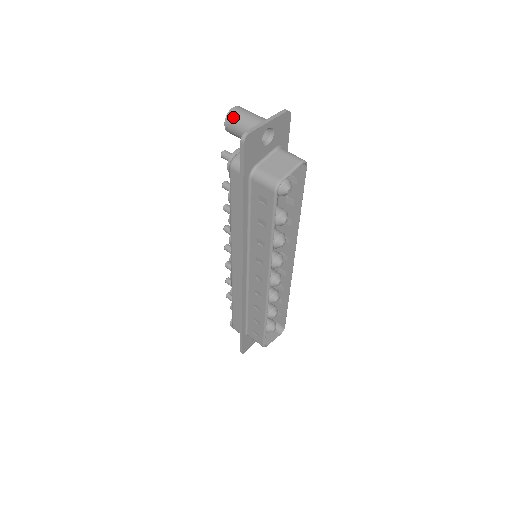
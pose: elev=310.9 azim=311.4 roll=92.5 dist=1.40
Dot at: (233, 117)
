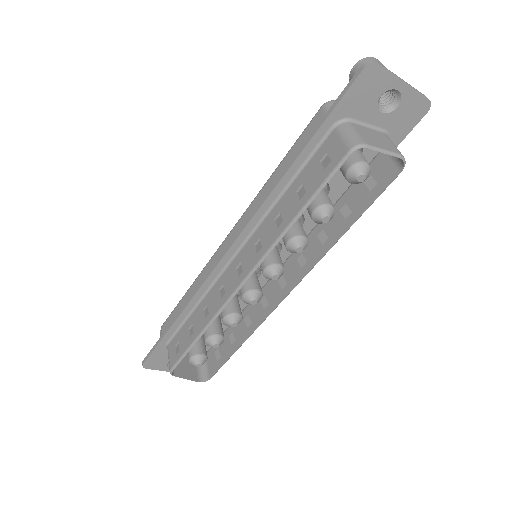
Dot at: occluded
